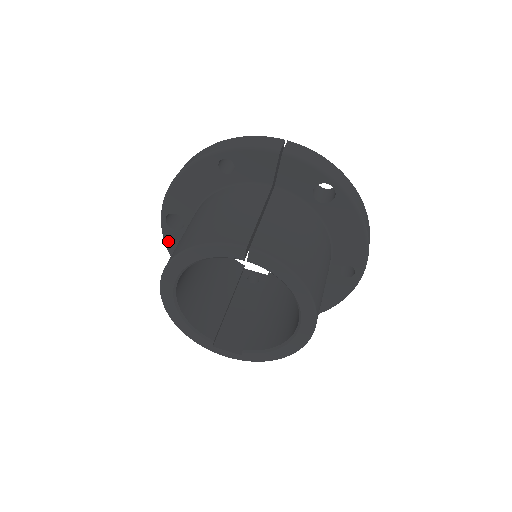
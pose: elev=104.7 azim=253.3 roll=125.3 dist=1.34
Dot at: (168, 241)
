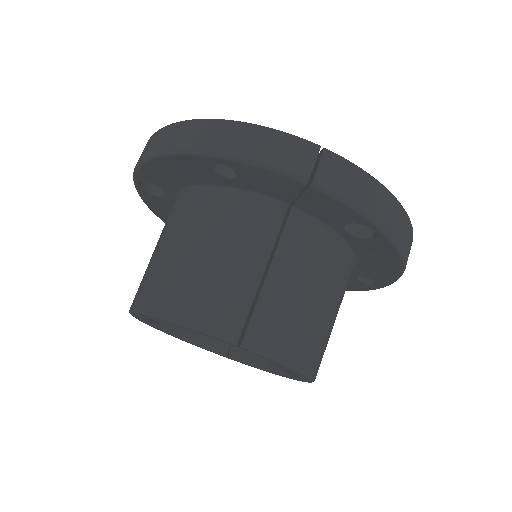
Dot at: (145, 199)
